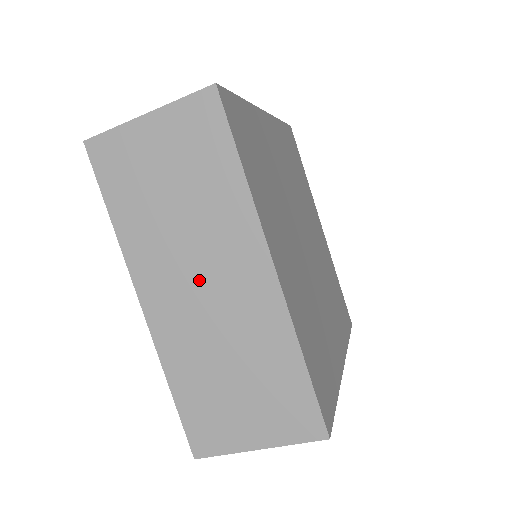
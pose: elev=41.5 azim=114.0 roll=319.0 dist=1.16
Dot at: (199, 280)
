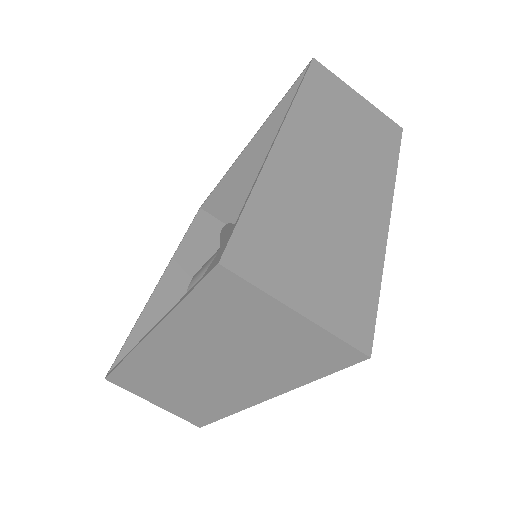
Dot at: (336, 171)
